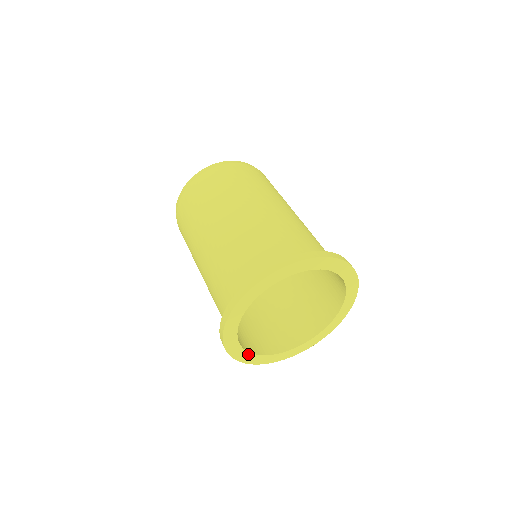
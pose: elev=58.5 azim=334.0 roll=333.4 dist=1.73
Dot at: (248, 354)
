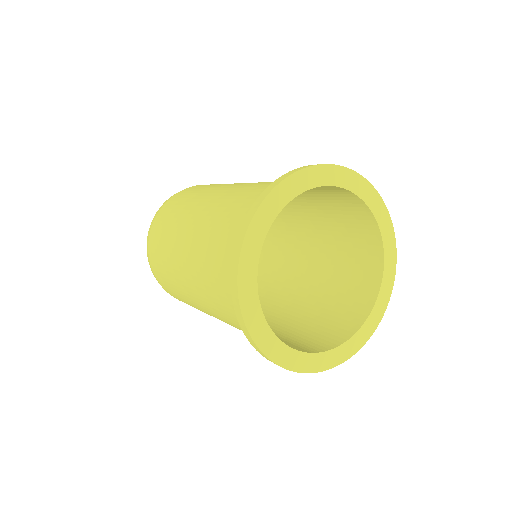
Dot at: (323, 355)
